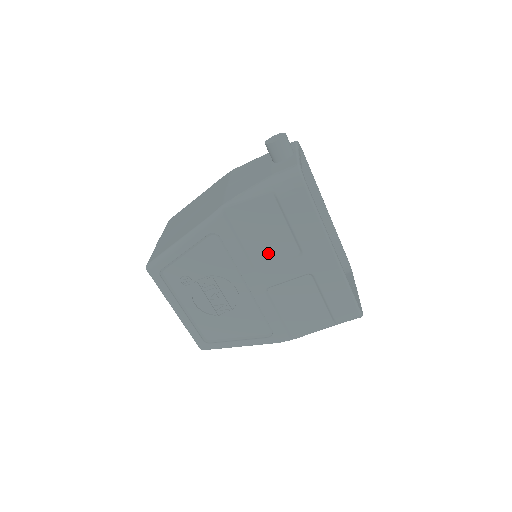
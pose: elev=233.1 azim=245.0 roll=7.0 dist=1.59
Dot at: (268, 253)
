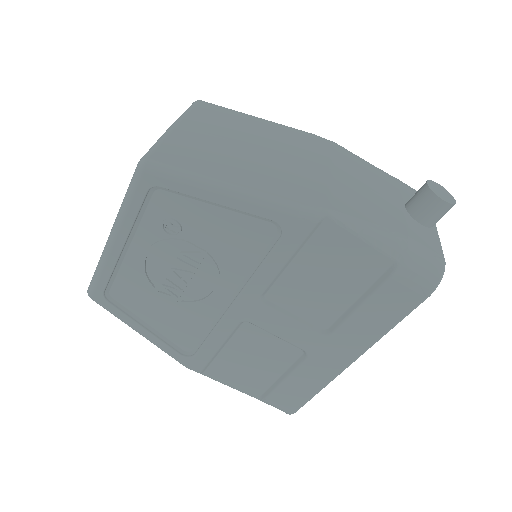
Dot at: (298, 298)
